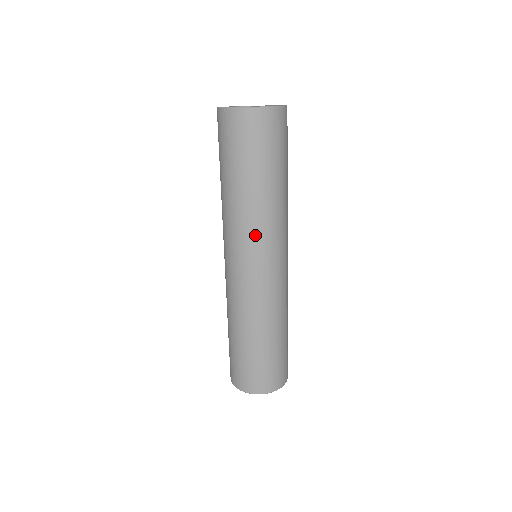
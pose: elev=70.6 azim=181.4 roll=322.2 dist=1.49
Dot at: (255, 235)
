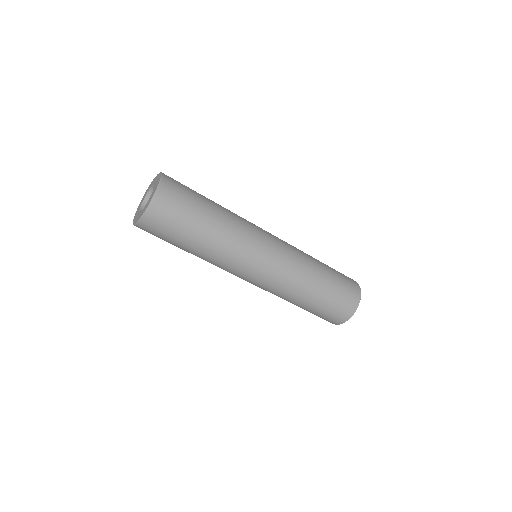
Dot at: (228, 267)
